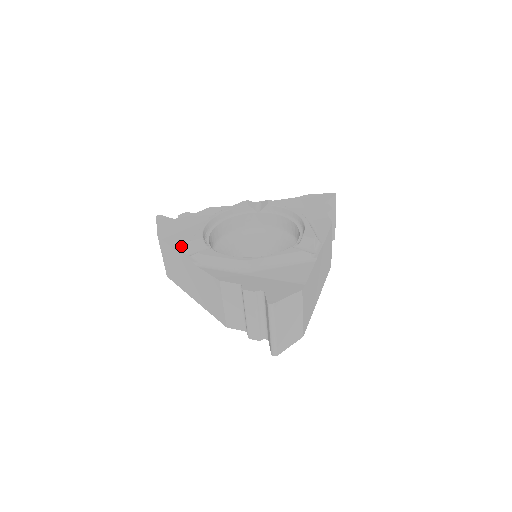
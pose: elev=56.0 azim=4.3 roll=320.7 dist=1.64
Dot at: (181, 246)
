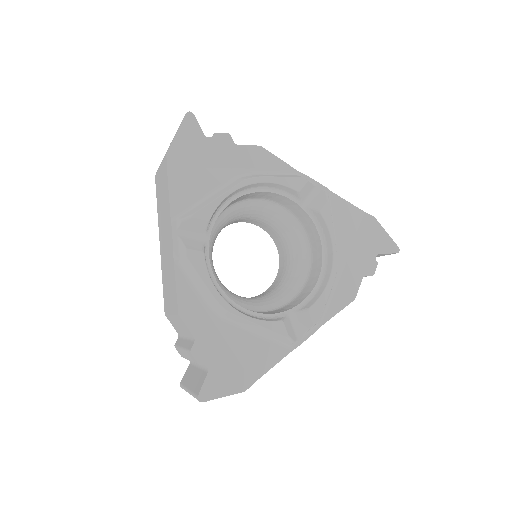
Dot at: (180, 203)
